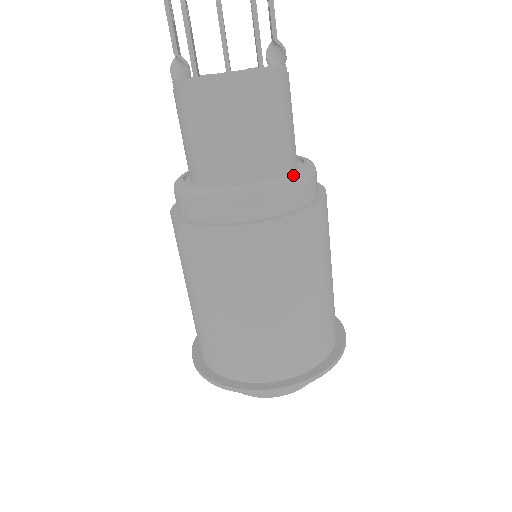
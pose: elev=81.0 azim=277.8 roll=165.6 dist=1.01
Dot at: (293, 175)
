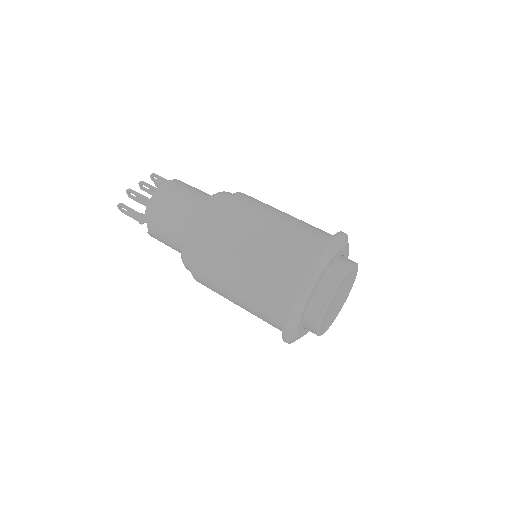
Dot at: occluded
